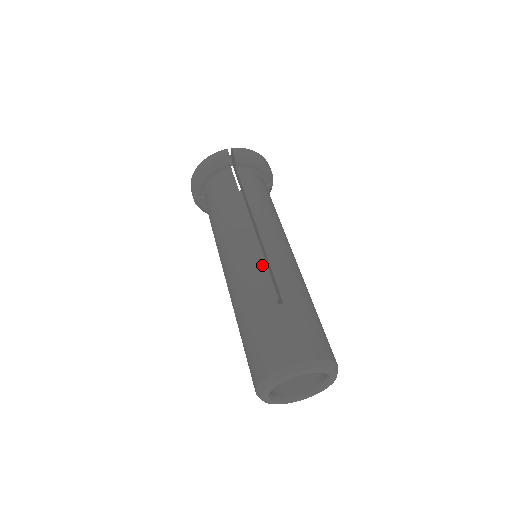
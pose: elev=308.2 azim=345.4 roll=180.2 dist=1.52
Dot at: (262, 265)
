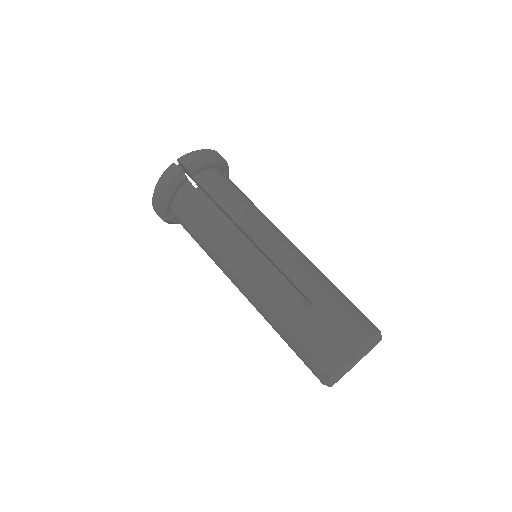
Dot at: (275, 275)
